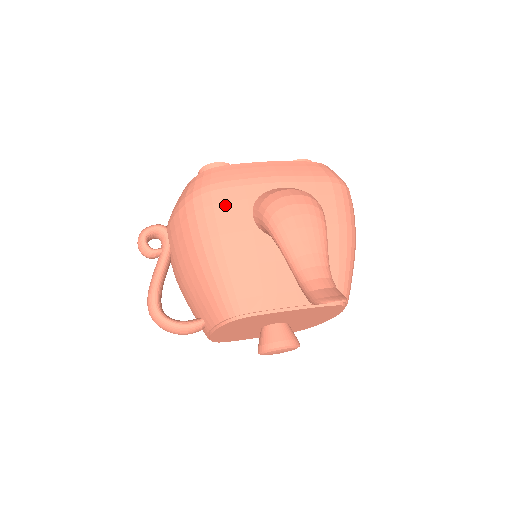
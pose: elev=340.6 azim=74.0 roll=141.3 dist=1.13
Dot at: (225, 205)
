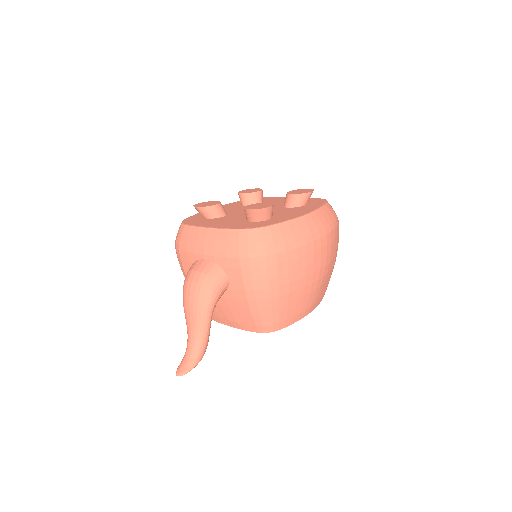
Dot at: (181, 261)
